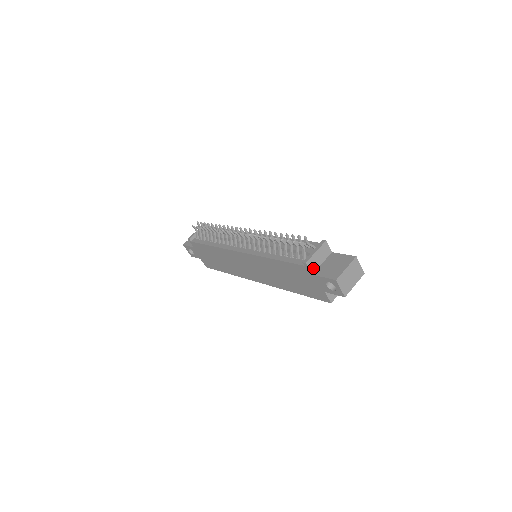
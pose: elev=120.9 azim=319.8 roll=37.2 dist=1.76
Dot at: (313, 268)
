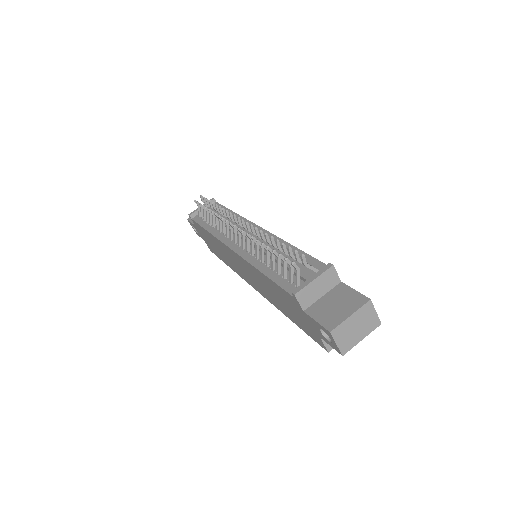
Dot at: (306, 302)
